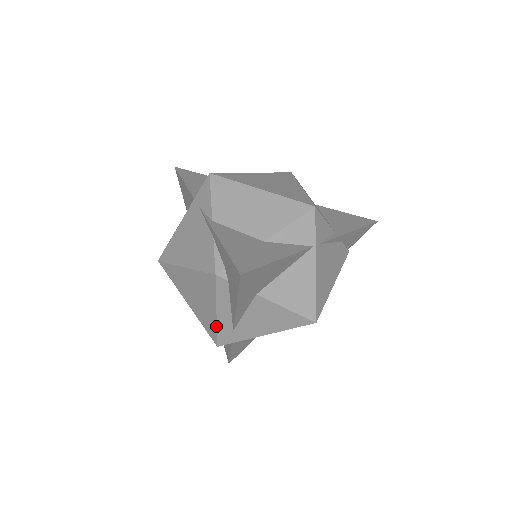
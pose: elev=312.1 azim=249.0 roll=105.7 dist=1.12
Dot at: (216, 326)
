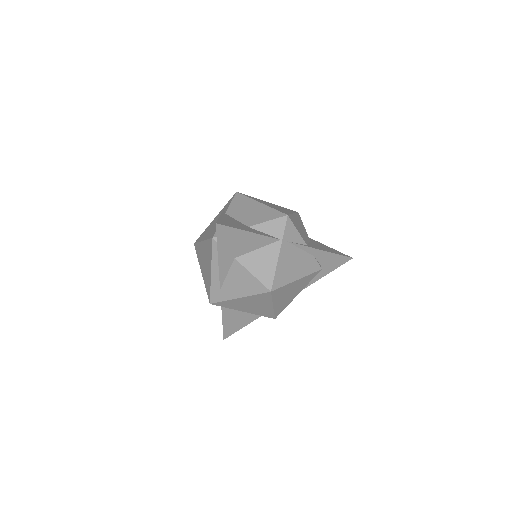
Dot at: (210, 284)
